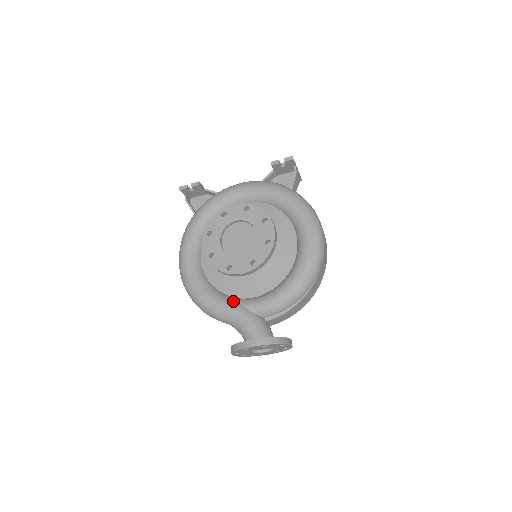
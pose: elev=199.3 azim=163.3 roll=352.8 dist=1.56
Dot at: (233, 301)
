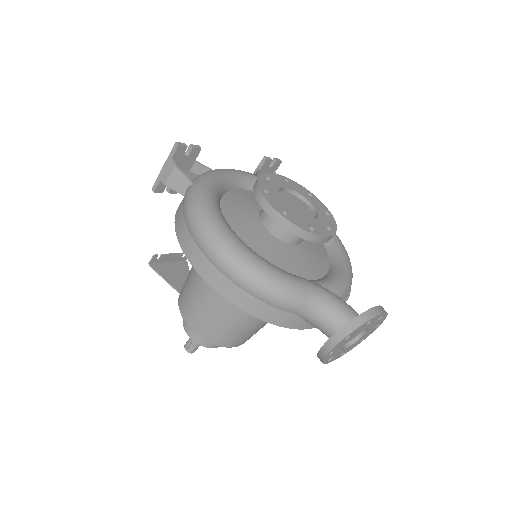
Dot at: occluded
